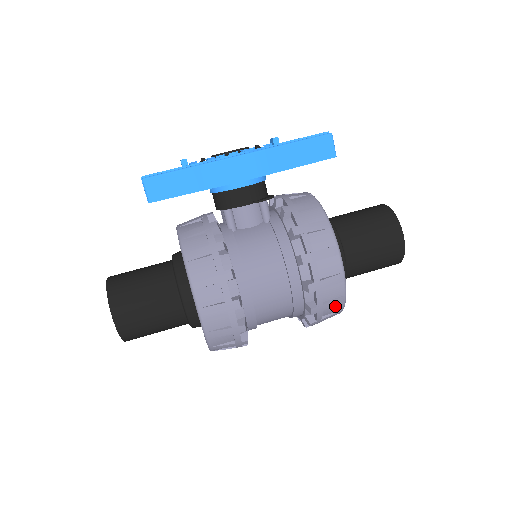
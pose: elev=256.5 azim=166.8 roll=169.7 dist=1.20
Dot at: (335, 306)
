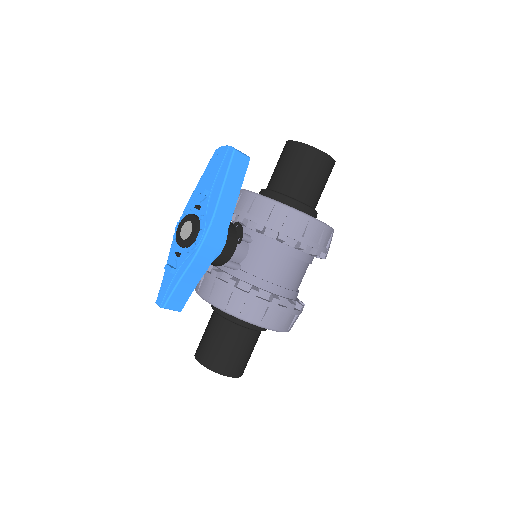
Dot at: occluded
